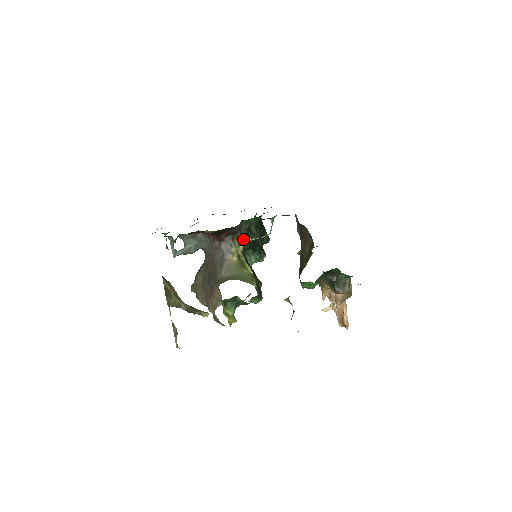
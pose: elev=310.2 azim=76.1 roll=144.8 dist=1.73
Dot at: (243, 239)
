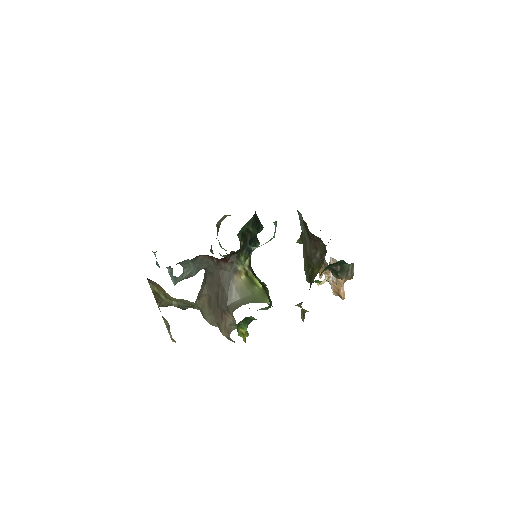
Dot at: (248, 252)
